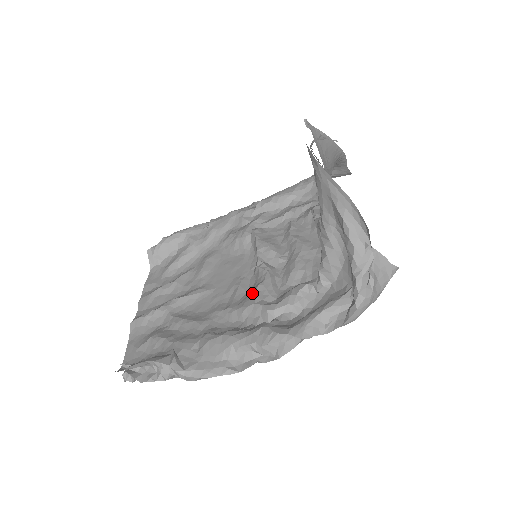
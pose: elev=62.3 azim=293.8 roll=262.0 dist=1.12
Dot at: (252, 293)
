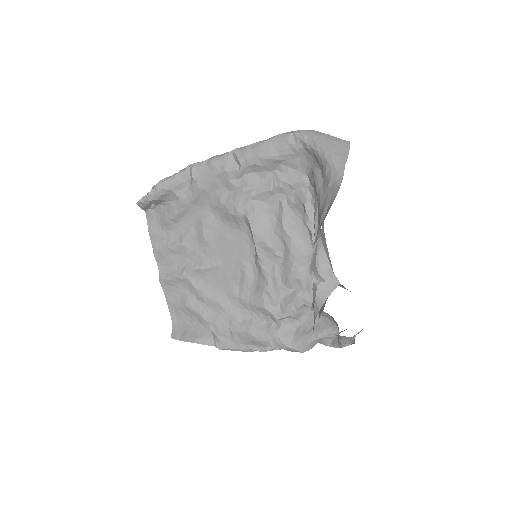
Dot at: (260, 294)
